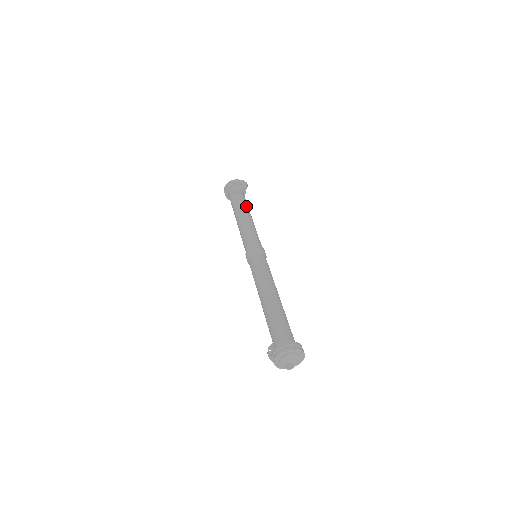
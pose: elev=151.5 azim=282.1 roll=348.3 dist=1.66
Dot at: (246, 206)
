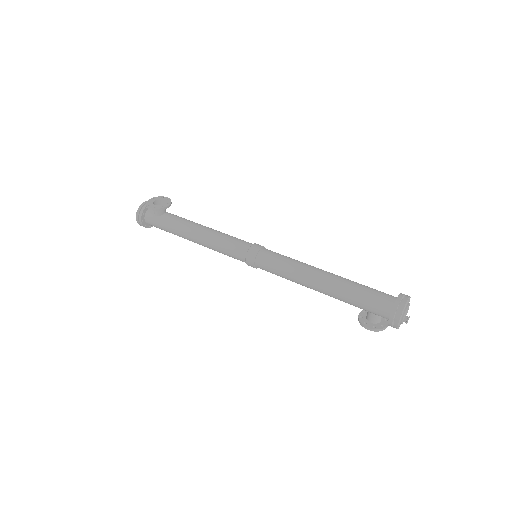
Dot at: occluded
